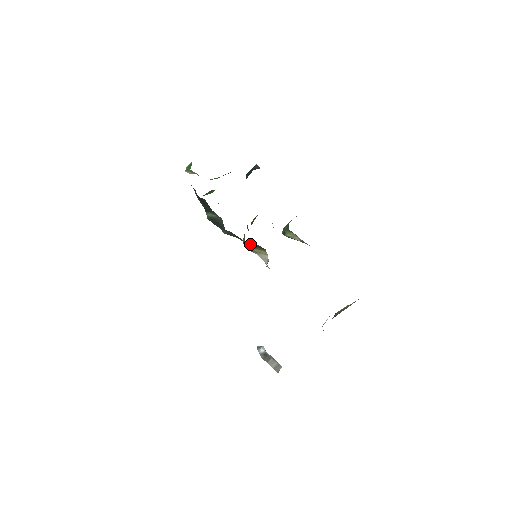
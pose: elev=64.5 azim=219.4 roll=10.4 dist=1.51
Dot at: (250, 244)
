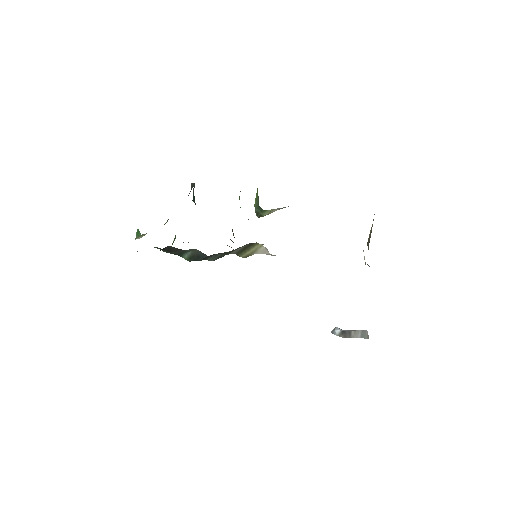
Dot at: (241, 250)
